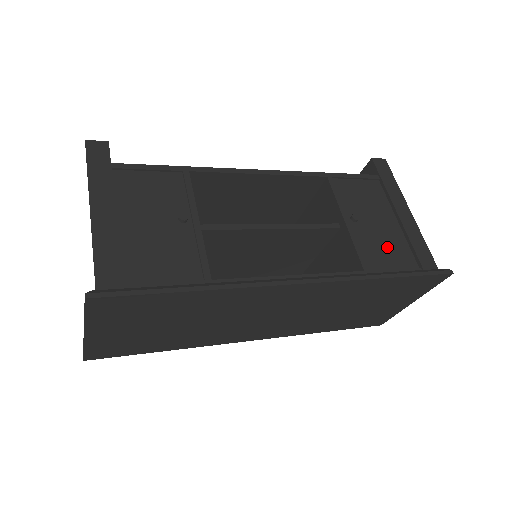
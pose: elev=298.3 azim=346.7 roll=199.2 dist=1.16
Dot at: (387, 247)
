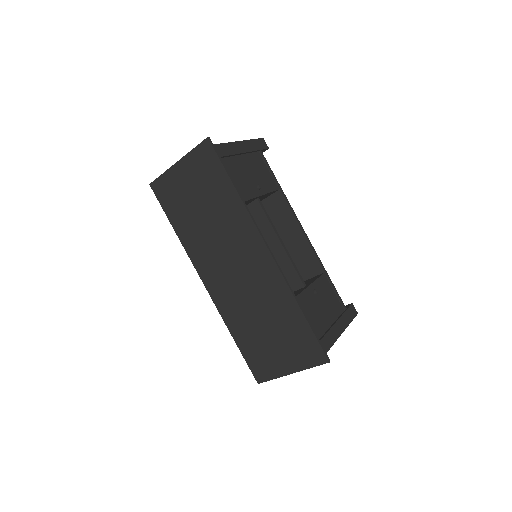
Dot at: (314, 316)
